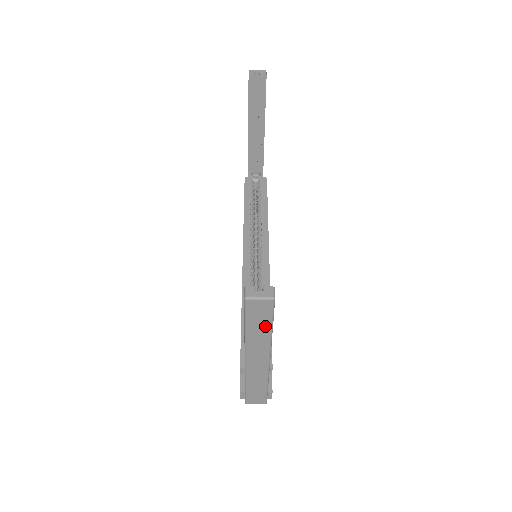
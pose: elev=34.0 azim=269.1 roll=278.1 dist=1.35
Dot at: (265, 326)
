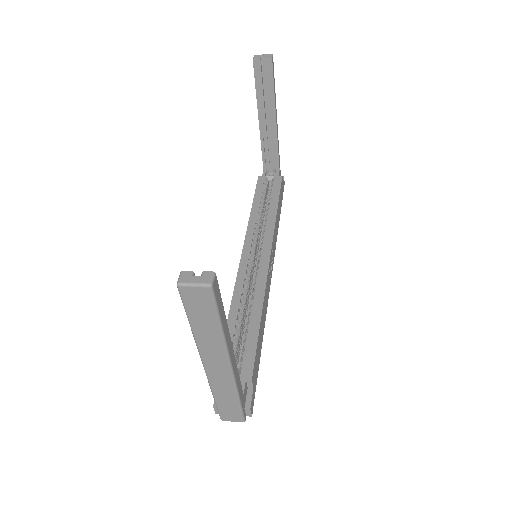
Dot at: (211, 322)
